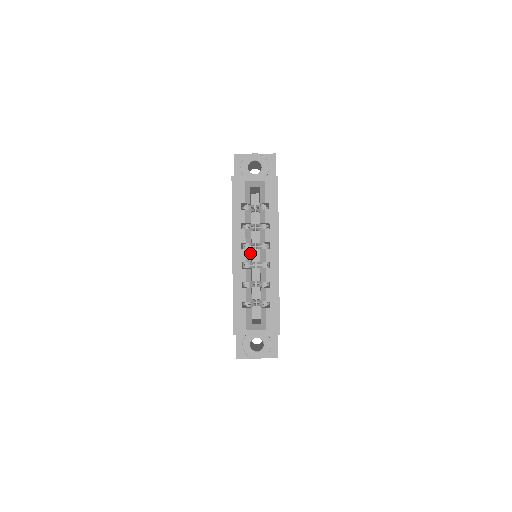
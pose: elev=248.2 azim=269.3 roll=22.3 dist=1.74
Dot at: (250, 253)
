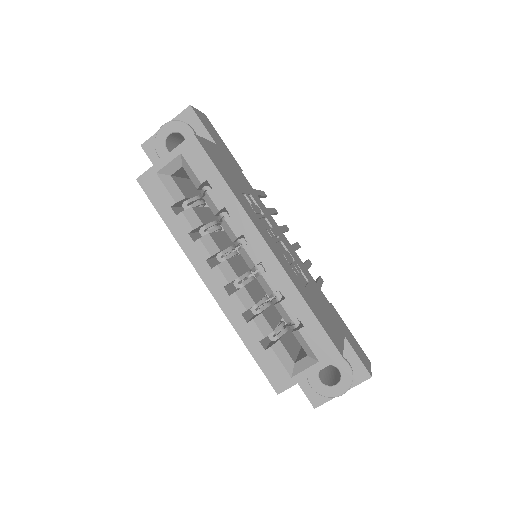
Dot at: (228, 266)
